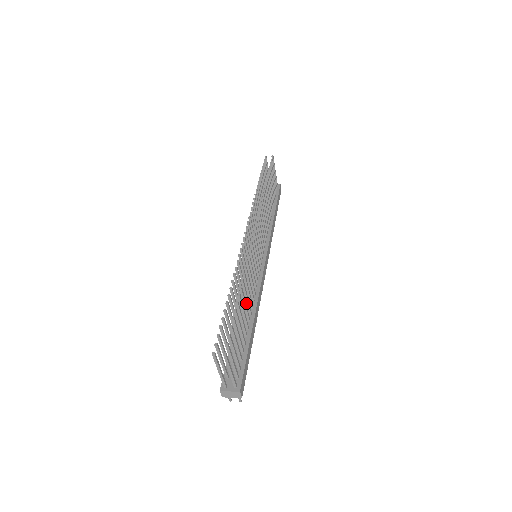
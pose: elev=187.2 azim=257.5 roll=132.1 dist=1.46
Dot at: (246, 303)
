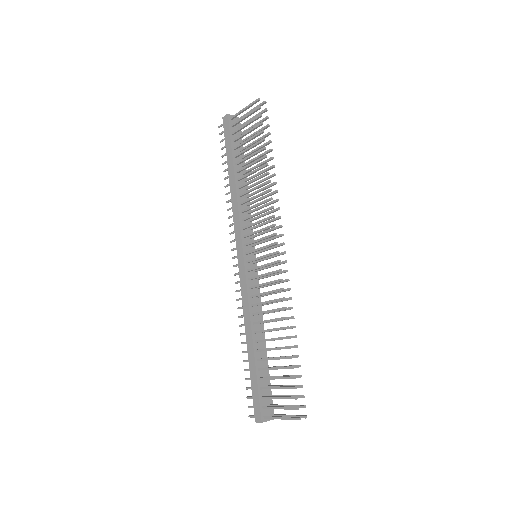
Dot at: occluded
